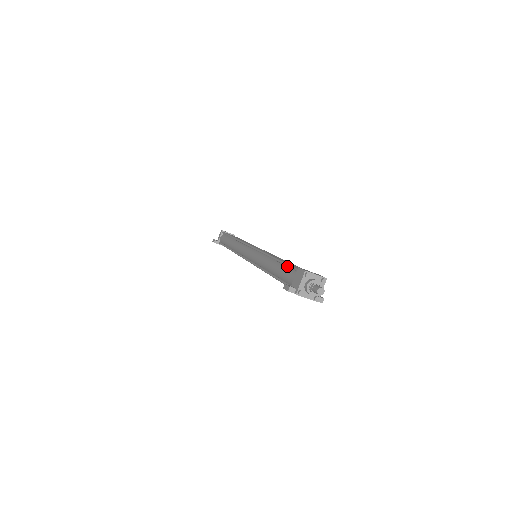
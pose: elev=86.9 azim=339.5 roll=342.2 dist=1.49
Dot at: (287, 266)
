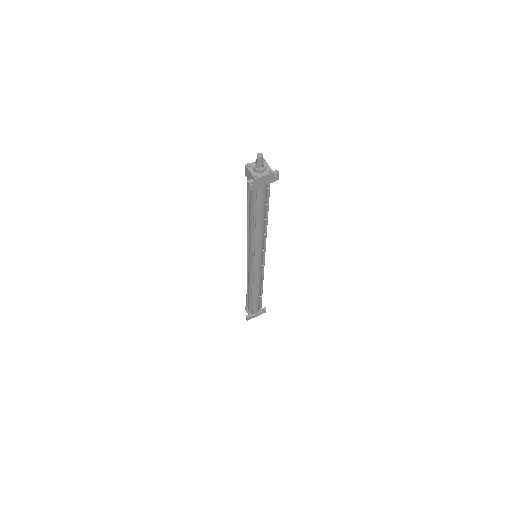
Dot at: (248, 195)
